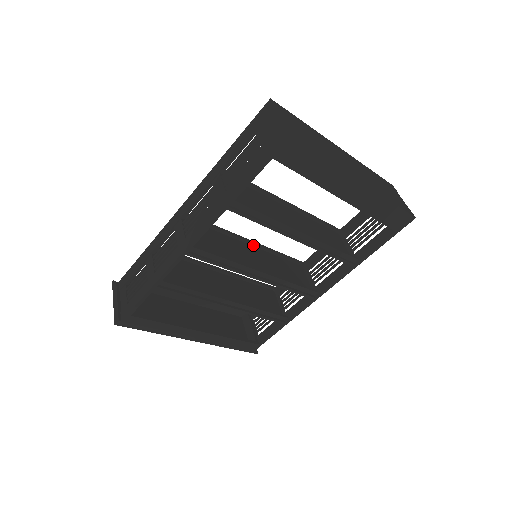
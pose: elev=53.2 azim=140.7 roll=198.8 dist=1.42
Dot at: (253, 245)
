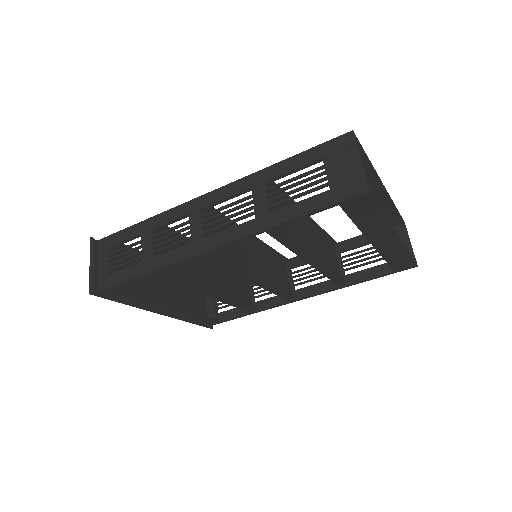
Dot at: (253, 239)
